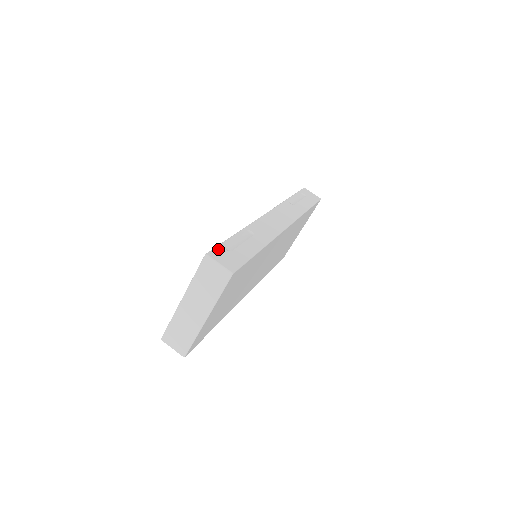
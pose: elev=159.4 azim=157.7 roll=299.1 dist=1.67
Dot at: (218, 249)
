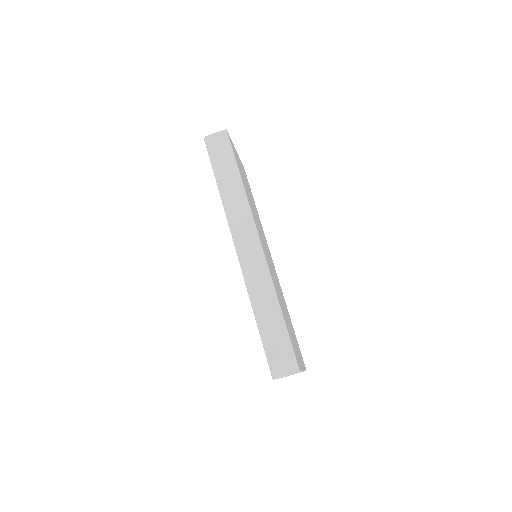
Dot at: (271, 362)
